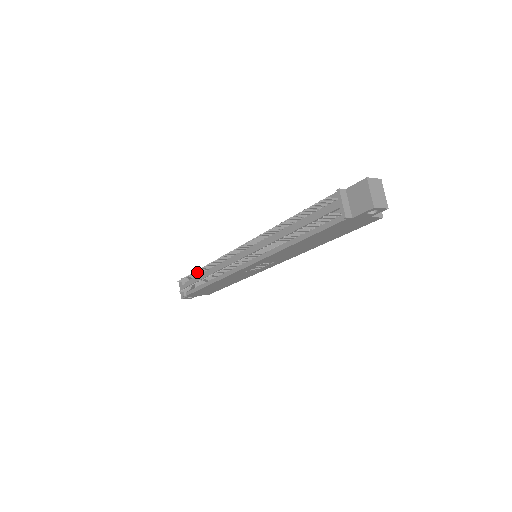
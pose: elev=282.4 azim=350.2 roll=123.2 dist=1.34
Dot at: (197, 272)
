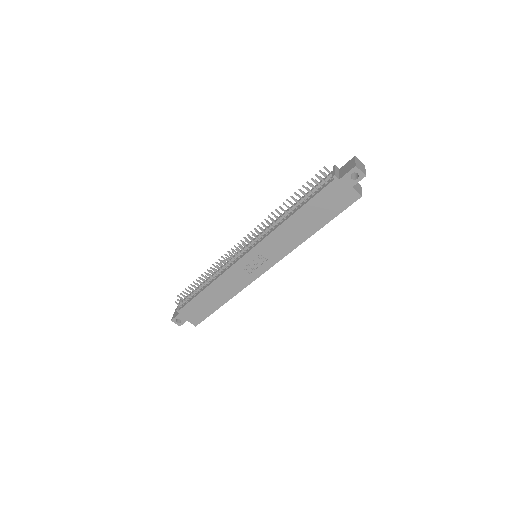
Dot at: (200, 278)
